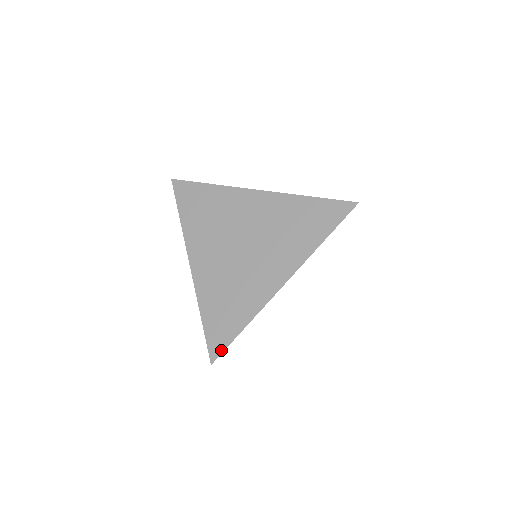
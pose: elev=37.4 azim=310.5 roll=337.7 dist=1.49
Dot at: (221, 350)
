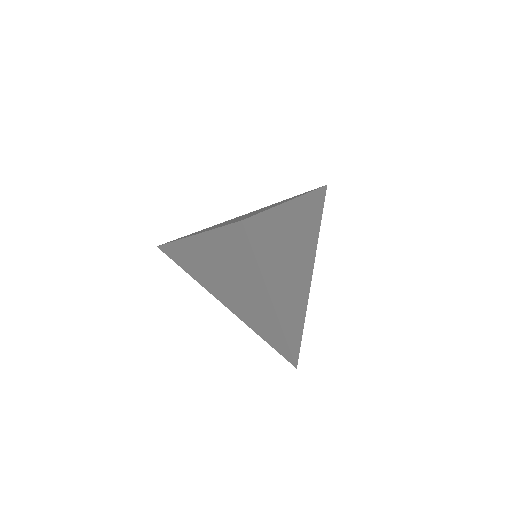
Dot at: (291, 359)
